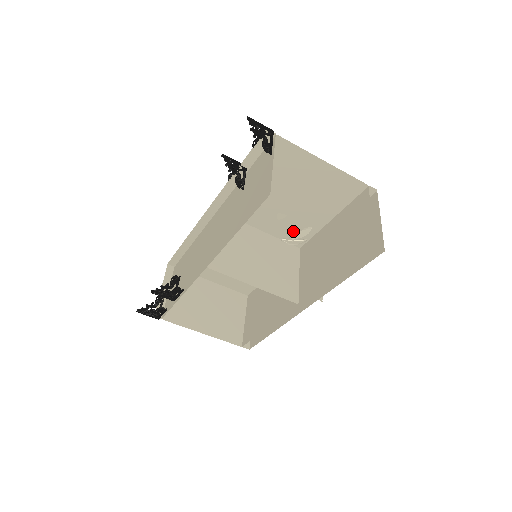
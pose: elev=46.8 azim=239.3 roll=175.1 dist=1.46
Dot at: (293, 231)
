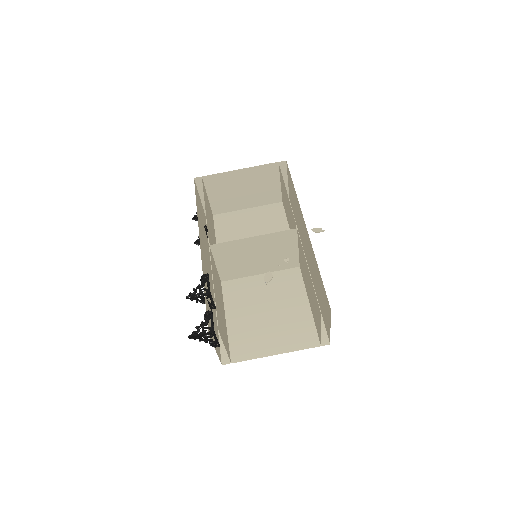
Dot at: occluded
